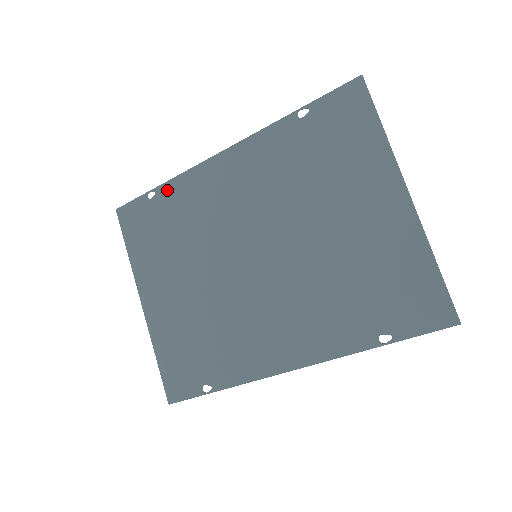
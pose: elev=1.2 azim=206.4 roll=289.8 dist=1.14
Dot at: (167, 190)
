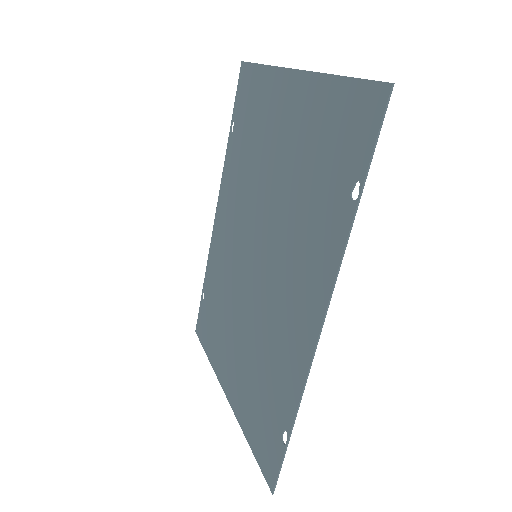
Dot at: (207, 279)
